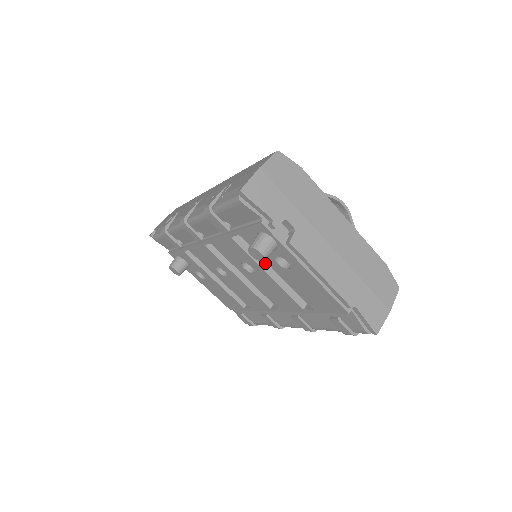
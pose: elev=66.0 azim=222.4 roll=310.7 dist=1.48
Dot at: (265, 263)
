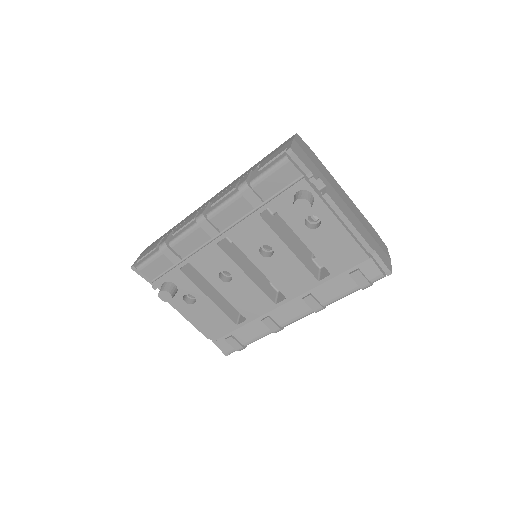
Dot at: (285, 240)
